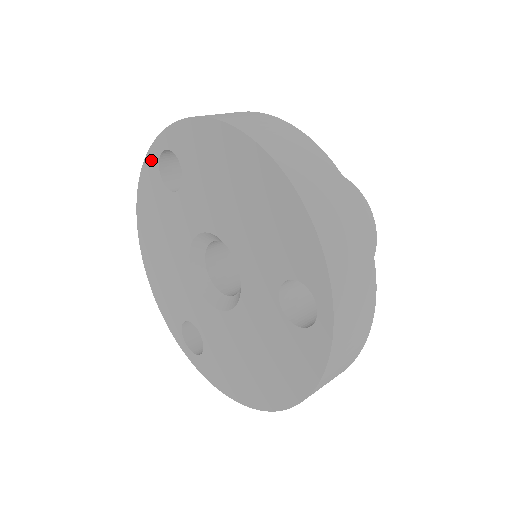
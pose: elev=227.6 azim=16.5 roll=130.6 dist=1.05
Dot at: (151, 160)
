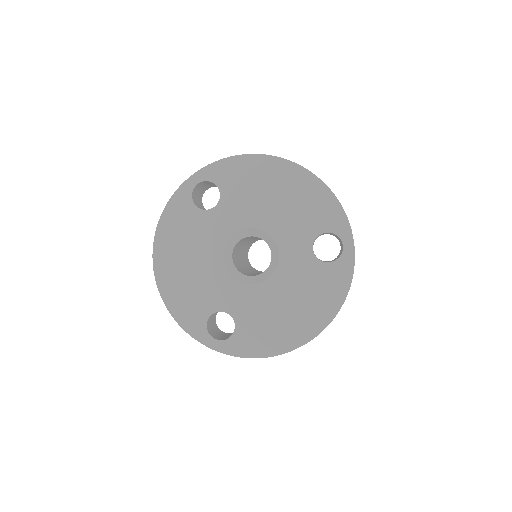
Dot at: (183, 192)
